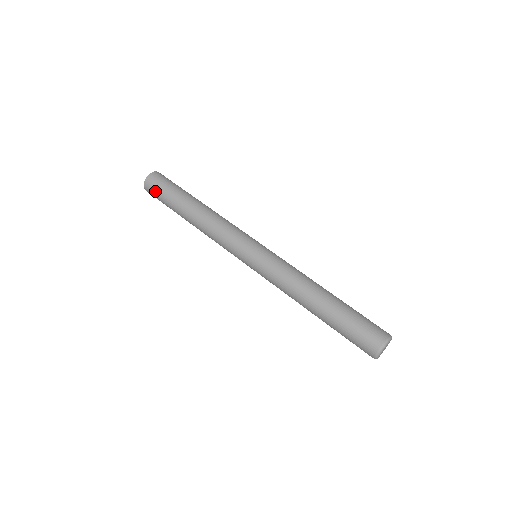
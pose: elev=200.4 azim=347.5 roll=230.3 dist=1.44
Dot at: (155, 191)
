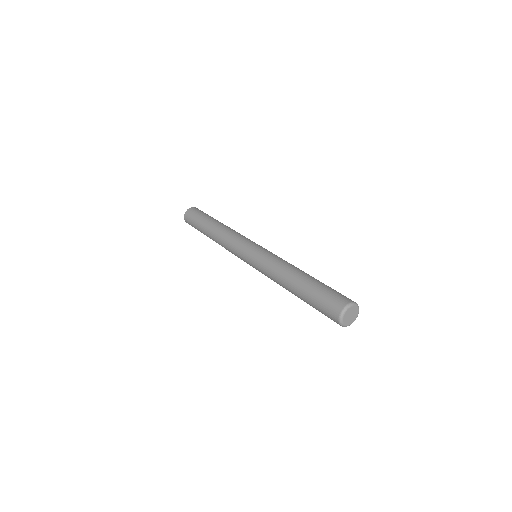
Dot at: (191, 225)
